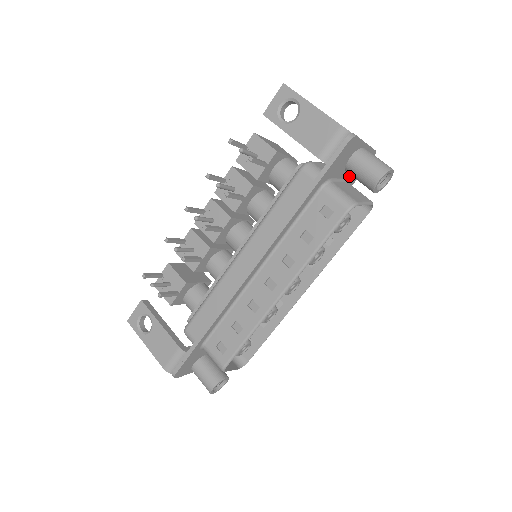
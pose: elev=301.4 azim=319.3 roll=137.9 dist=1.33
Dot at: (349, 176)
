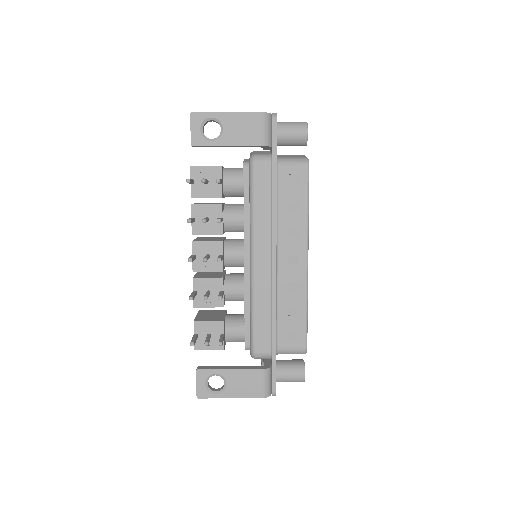
Dot at: occluded
